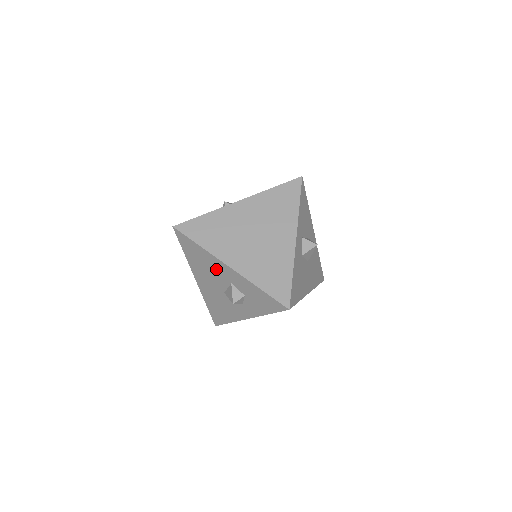
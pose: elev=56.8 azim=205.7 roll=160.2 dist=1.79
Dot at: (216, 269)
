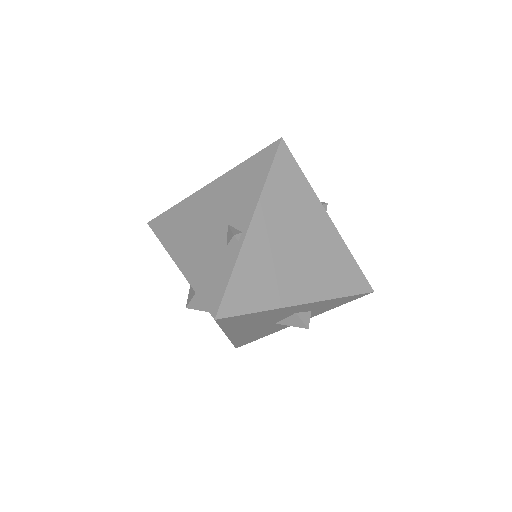
Dot at: (277, 315)
